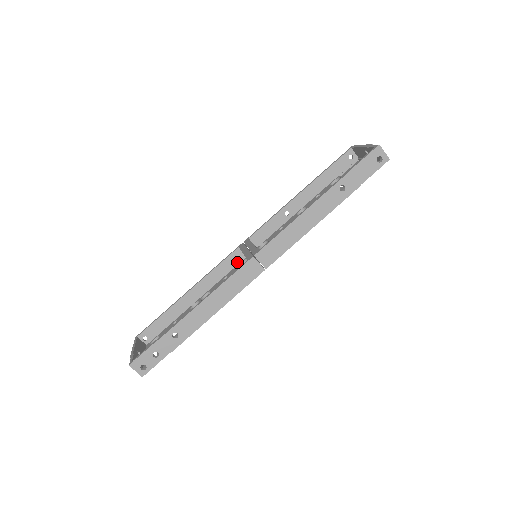
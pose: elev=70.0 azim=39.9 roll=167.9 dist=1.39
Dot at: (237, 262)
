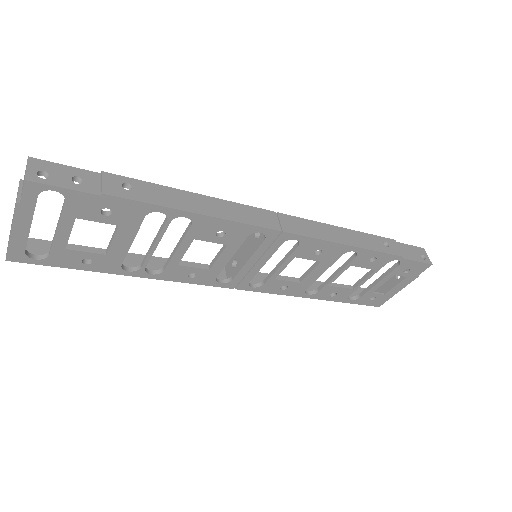
Dot at: occluded
